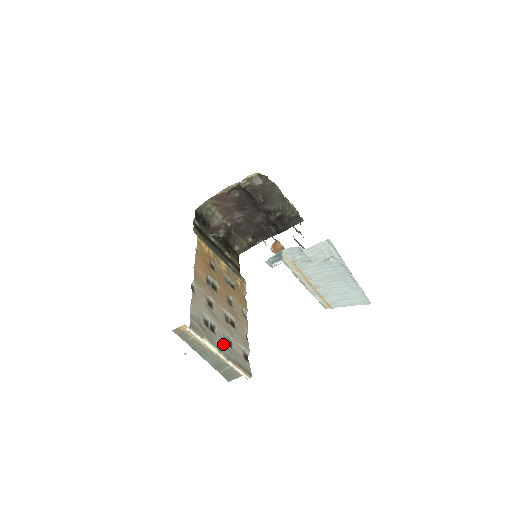
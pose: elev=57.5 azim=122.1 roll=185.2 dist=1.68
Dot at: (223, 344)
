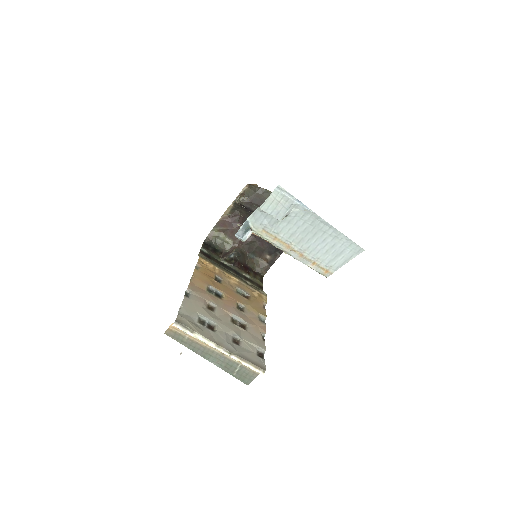
Dot at: (224, 340)
